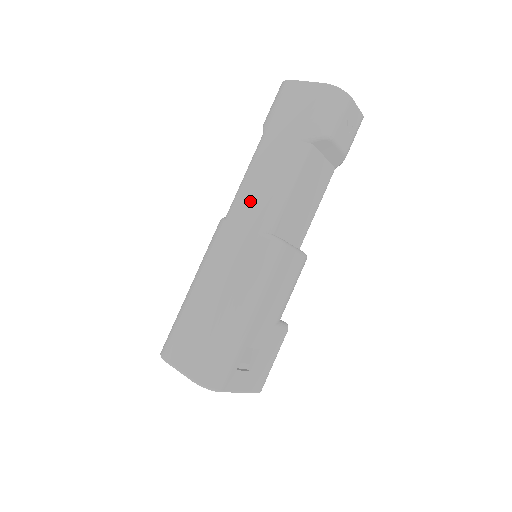
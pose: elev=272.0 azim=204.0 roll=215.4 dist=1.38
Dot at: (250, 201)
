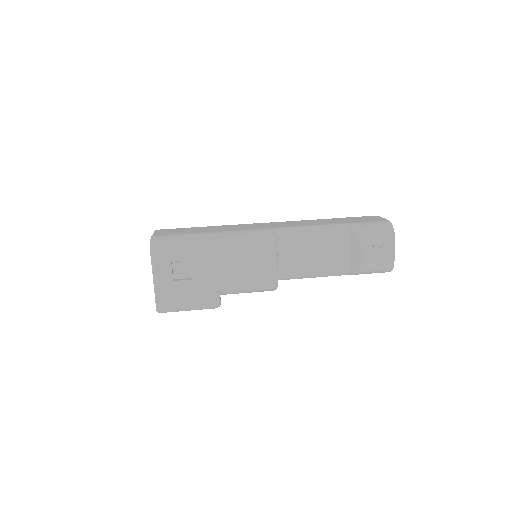
Dot at: (288, 223)
